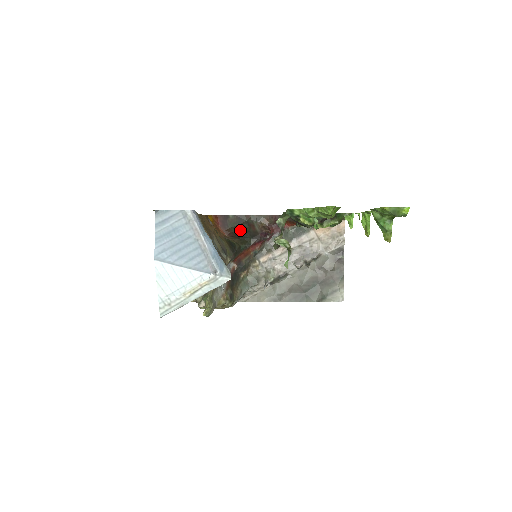
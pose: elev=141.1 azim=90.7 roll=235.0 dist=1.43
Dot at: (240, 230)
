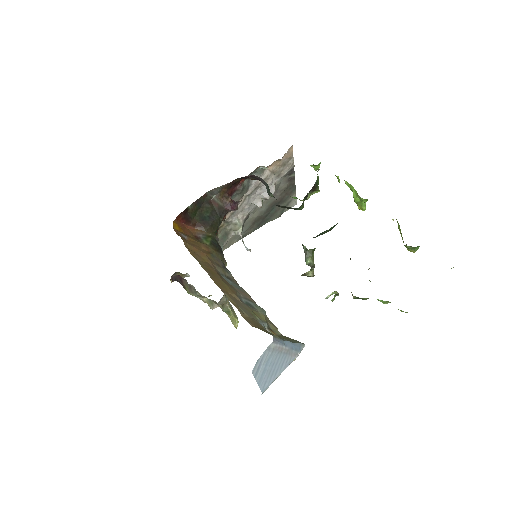
Dot at: (204, 215)
